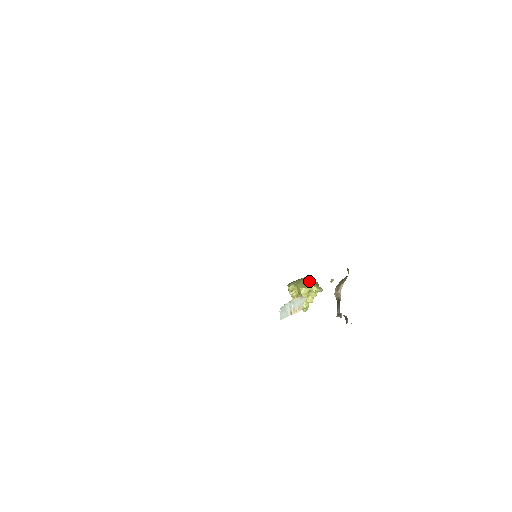
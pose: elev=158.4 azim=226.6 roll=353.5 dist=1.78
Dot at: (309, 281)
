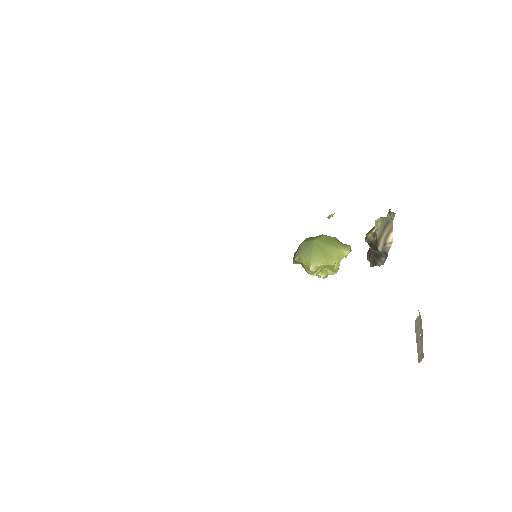
Dot at: (329, 244)
